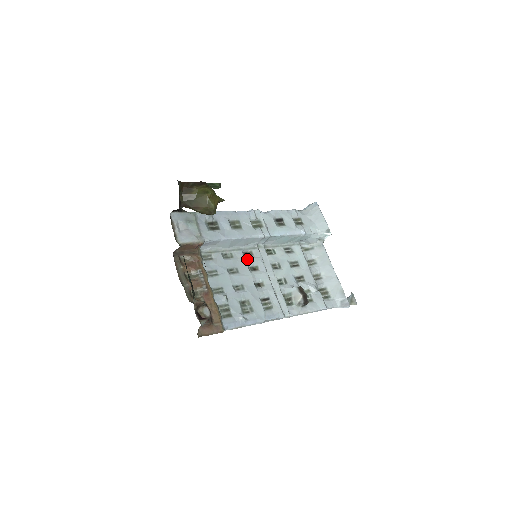
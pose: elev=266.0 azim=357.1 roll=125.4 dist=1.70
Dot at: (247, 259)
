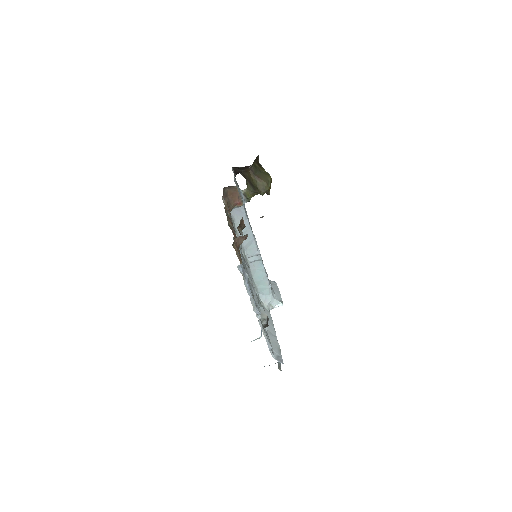
Dot at: occluded
